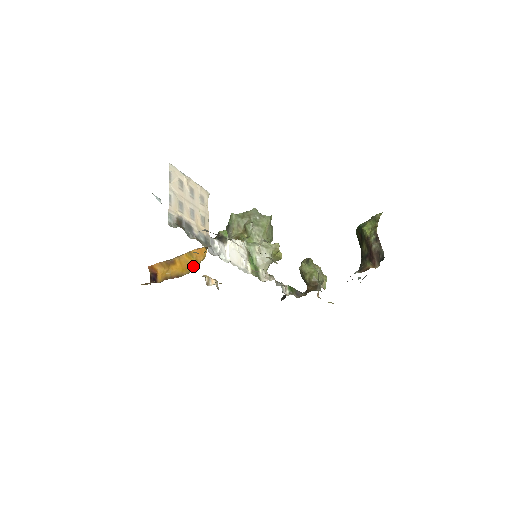
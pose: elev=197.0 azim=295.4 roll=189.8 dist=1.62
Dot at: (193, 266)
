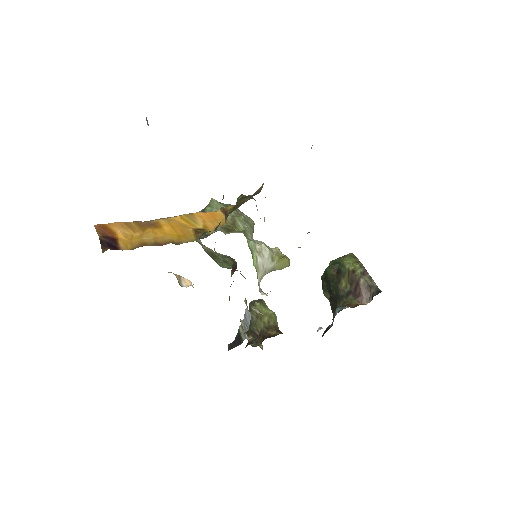
Dot at: (204, 231)
